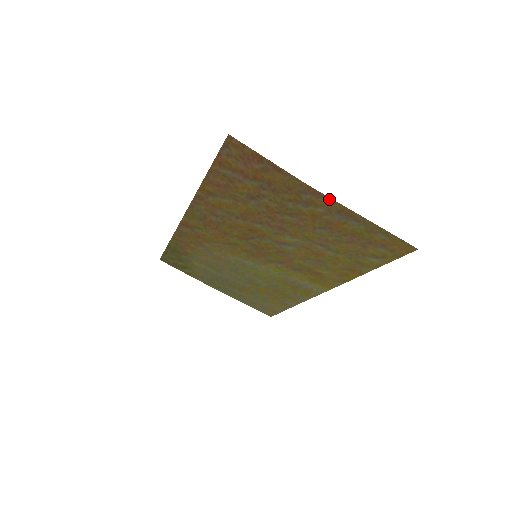
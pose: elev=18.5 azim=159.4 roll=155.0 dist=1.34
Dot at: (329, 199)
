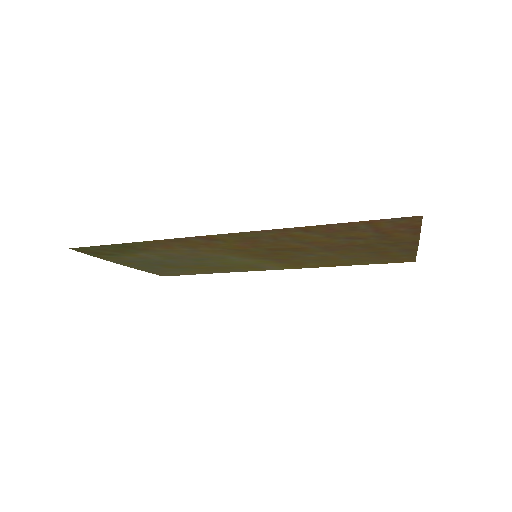
Dot at: (416, 246)
